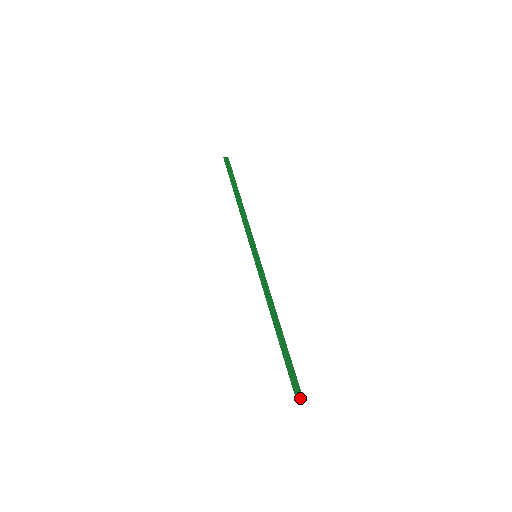
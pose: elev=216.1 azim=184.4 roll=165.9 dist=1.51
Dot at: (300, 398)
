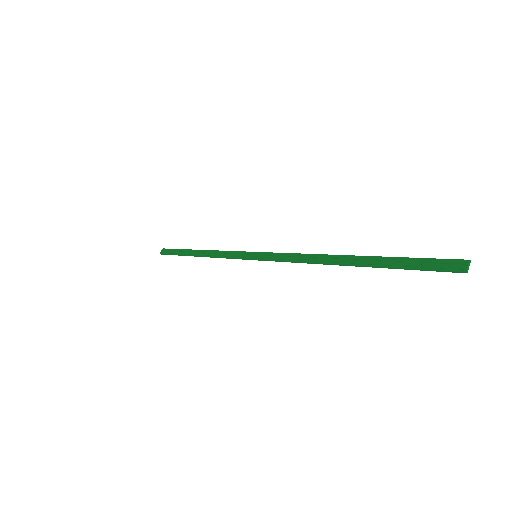
Dot at: (467, 265)
